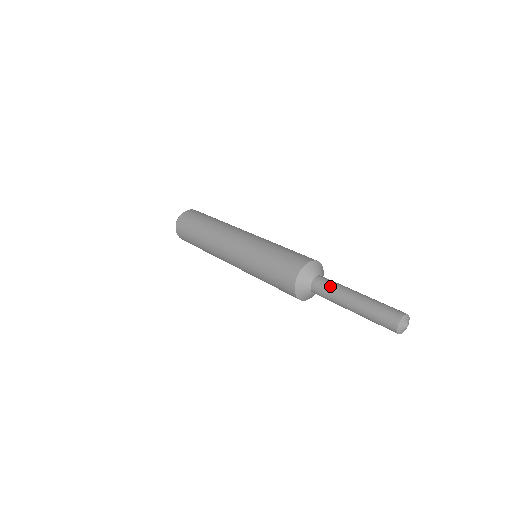
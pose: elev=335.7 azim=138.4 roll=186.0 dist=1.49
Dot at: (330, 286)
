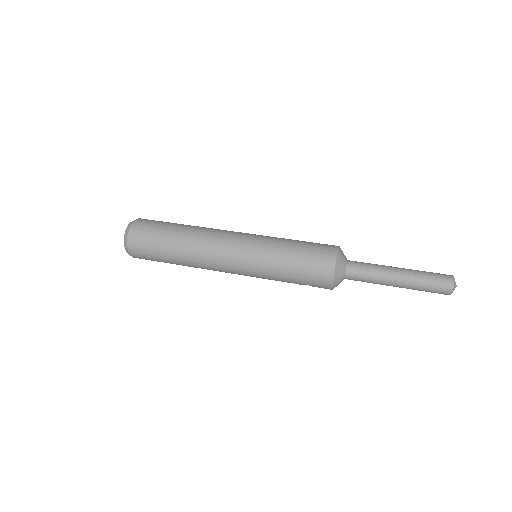
Dot at: (369, 264)
